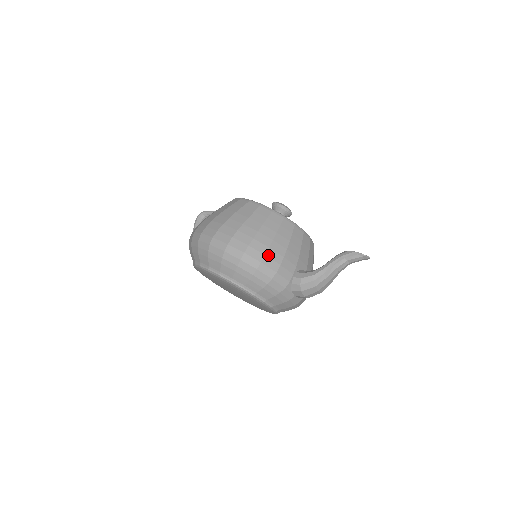
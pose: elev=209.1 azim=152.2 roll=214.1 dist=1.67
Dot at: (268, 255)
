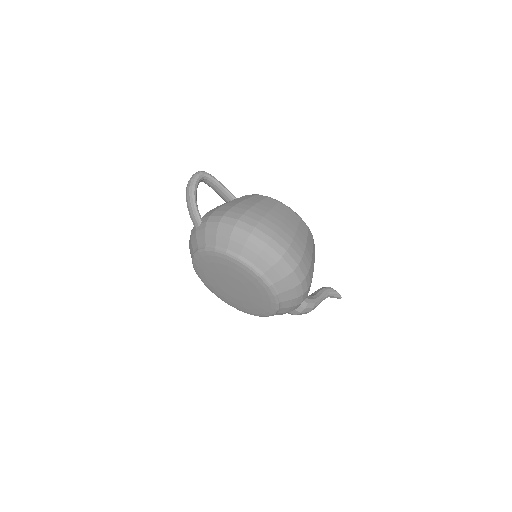
Dot at: occluded
